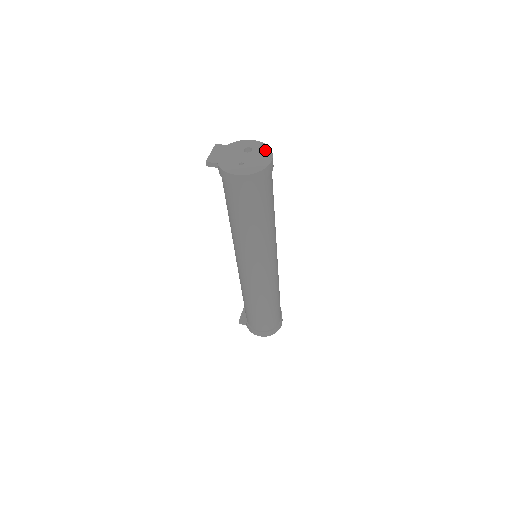
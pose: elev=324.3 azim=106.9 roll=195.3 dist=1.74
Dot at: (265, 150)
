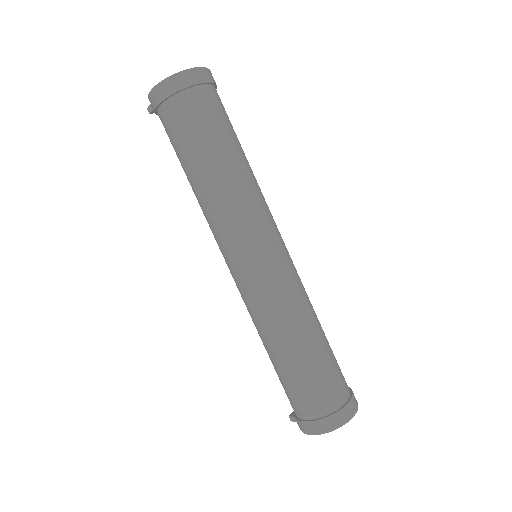
Dot at: occluded
